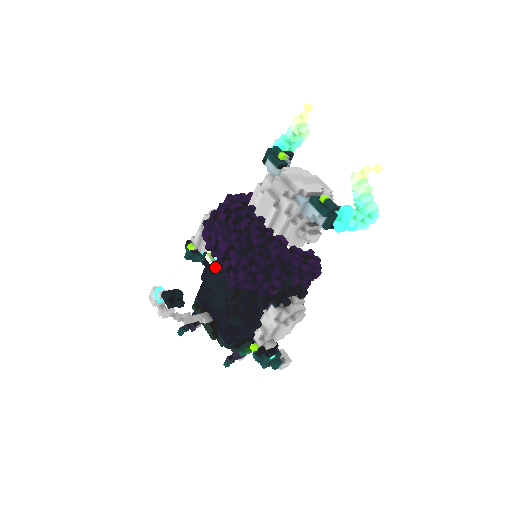
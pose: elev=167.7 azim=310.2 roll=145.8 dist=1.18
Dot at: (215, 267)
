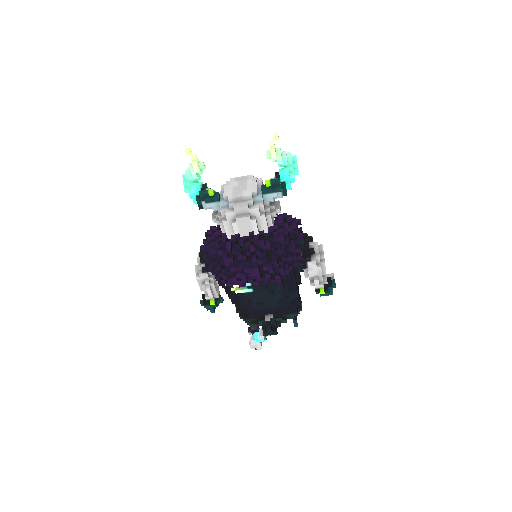
Dot at: (250, 289)
